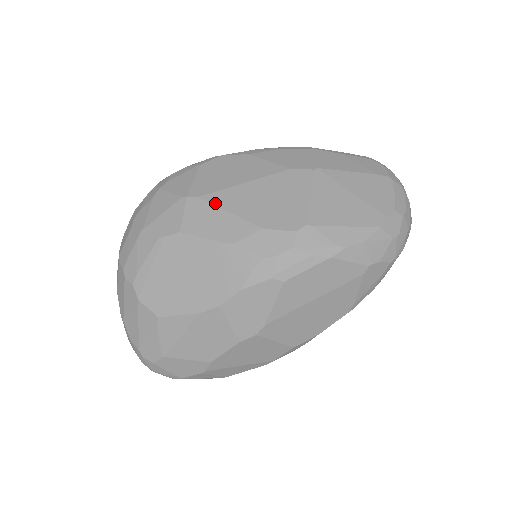
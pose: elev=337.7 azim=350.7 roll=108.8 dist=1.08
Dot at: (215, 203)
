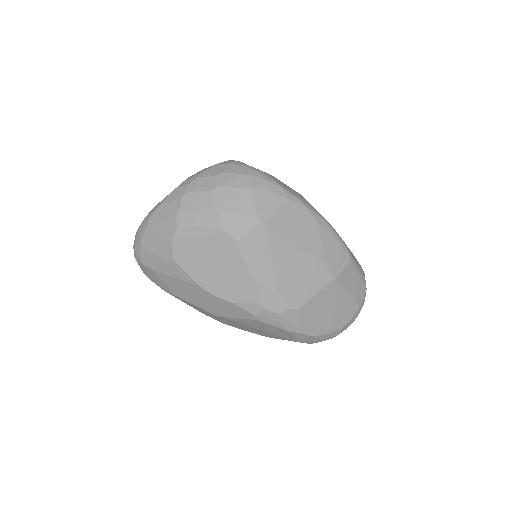
Dot at: (271, 246)
